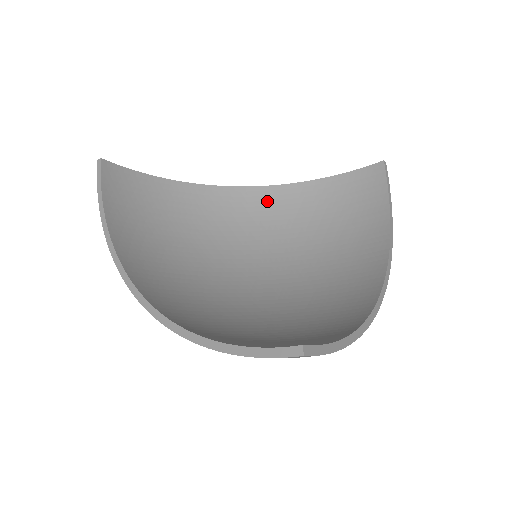
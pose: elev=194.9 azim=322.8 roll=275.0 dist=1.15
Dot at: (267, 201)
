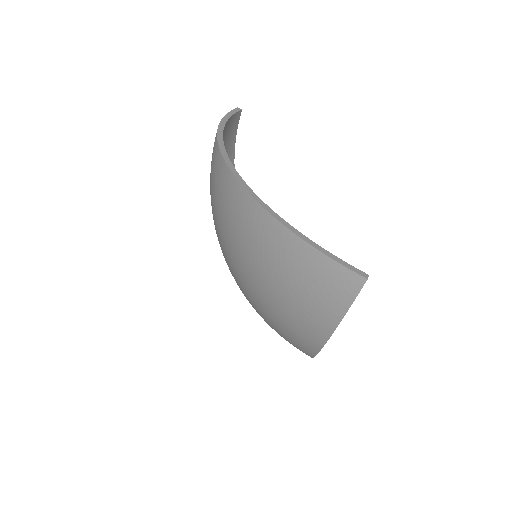
Dot at: occluded
